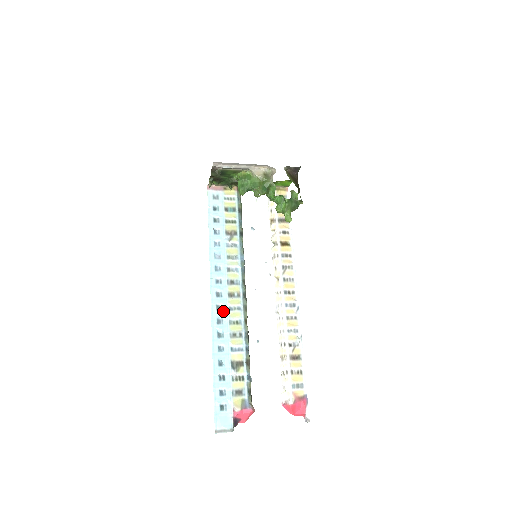
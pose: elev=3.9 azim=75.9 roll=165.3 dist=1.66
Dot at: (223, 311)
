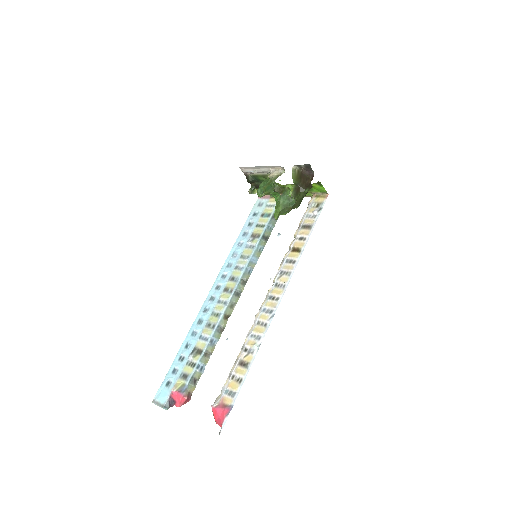
Dot at: (213, 302)
